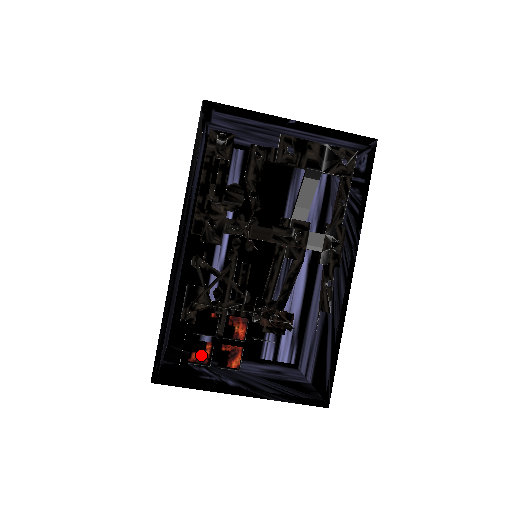
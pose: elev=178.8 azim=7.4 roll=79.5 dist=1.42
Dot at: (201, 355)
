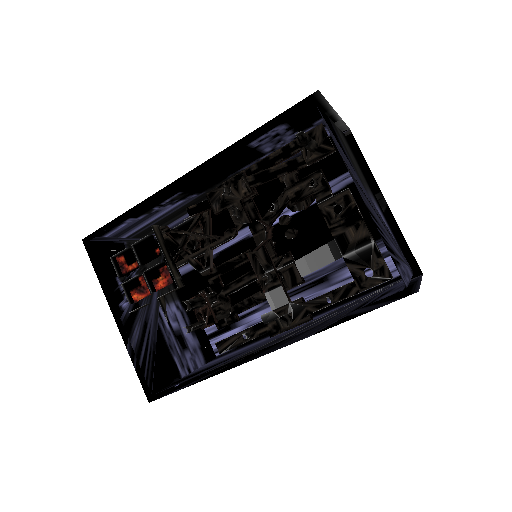
Dot at: (125, 264)
